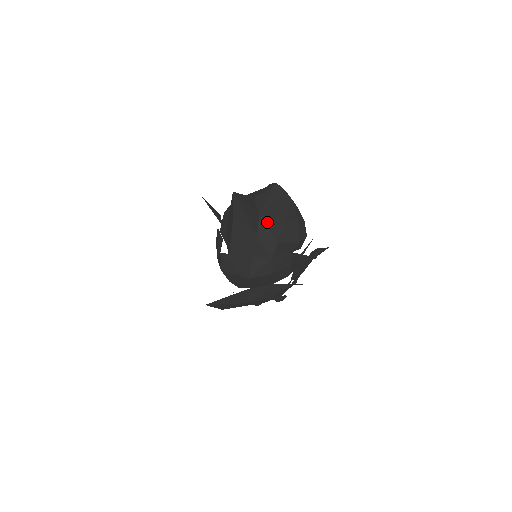
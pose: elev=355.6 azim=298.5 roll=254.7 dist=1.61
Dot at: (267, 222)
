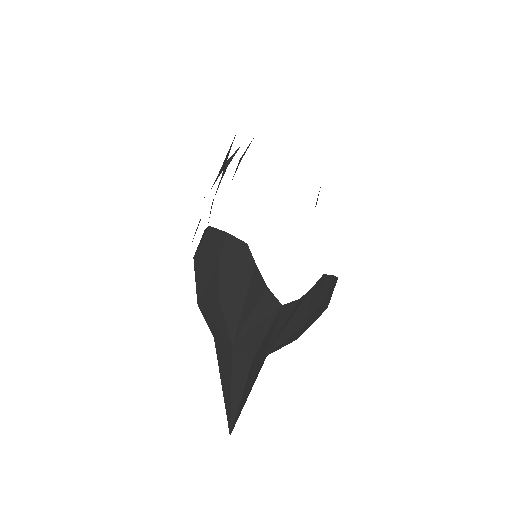
Dot at: (278, 348)
